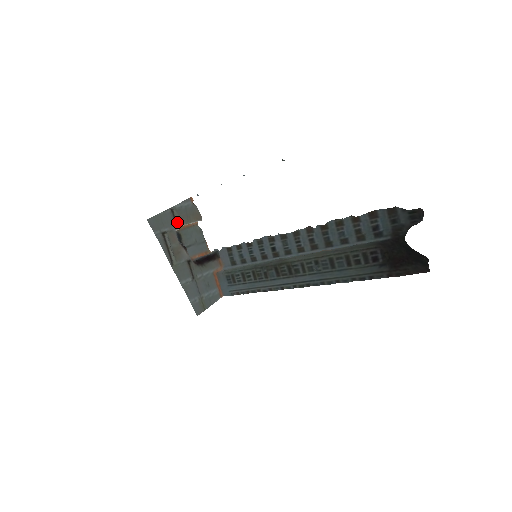
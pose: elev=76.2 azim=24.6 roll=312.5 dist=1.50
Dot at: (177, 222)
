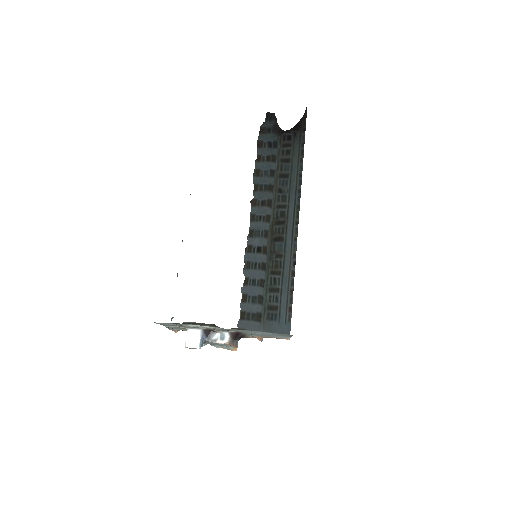
Dot at: occluded
